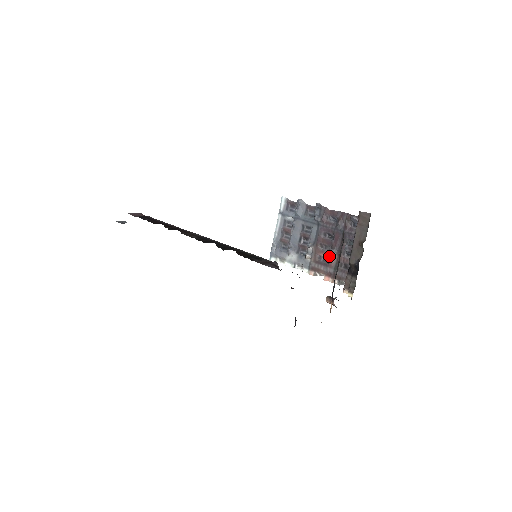
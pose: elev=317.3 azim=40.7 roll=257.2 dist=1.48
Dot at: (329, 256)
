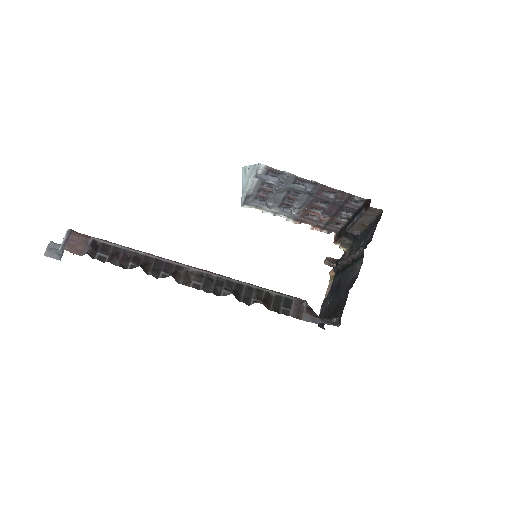
Dot at: (320, 217)
